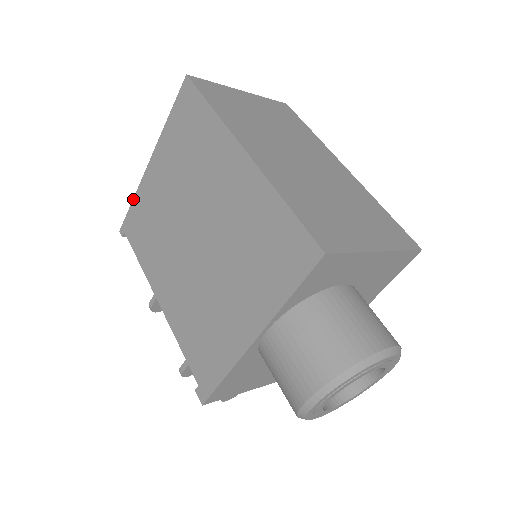
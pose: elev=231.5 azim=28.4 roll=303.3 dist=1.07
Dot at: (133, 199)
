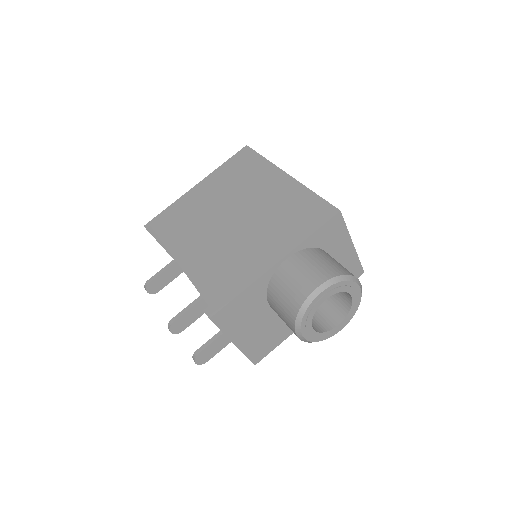
Dot at: (170, 205)
